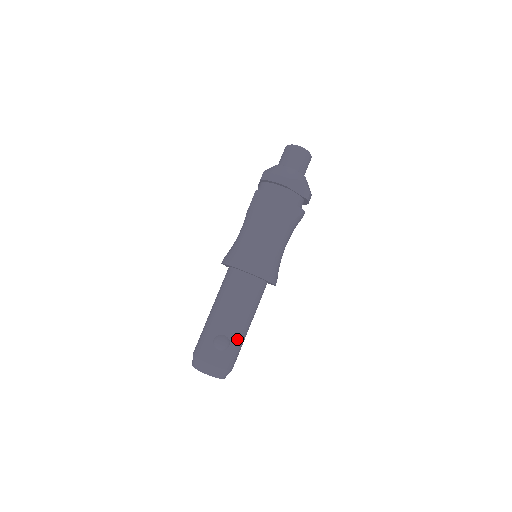
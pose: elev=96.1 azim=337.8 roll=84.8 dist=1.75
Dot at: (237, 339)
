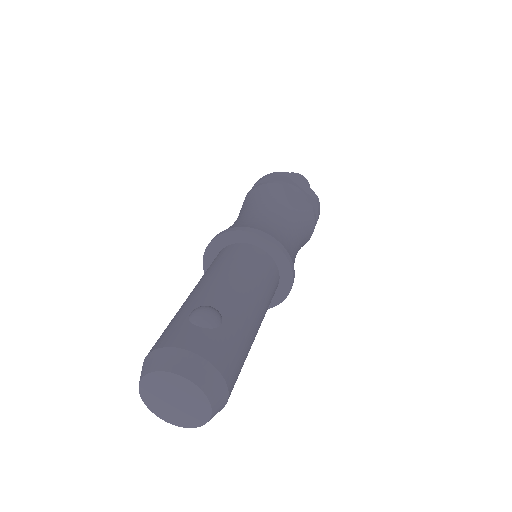
Dot at: (236, 321)
